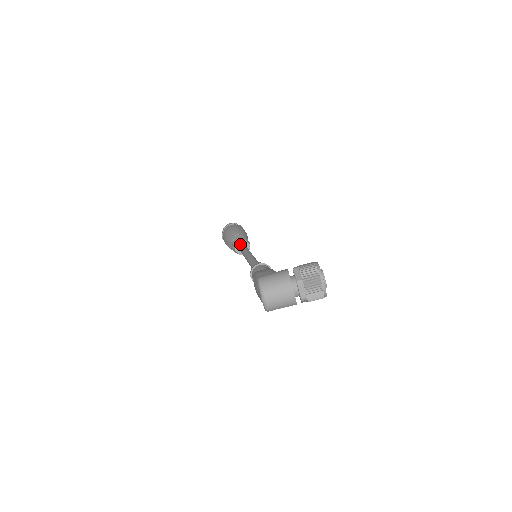
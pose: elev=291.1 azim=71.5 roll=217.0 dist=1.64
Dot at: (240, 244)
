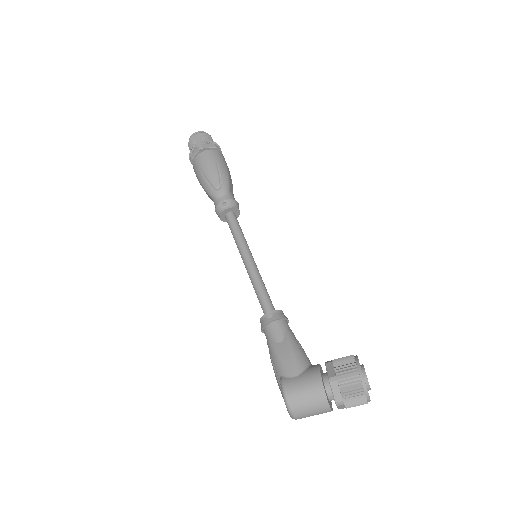
Dot at: (226, 212)
